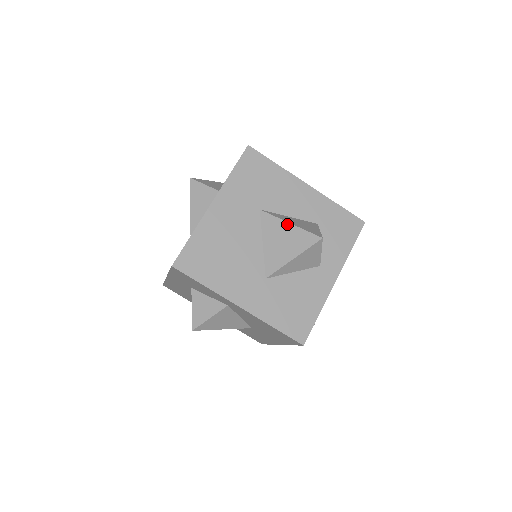
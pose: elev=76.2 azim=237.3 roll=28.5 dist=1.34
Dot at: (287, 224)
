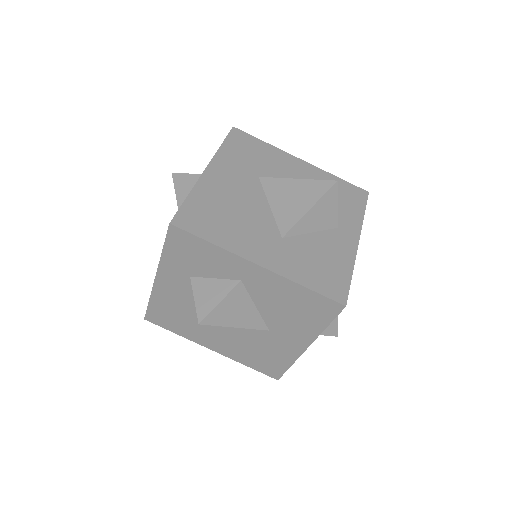
Dot at: (293, 180)
